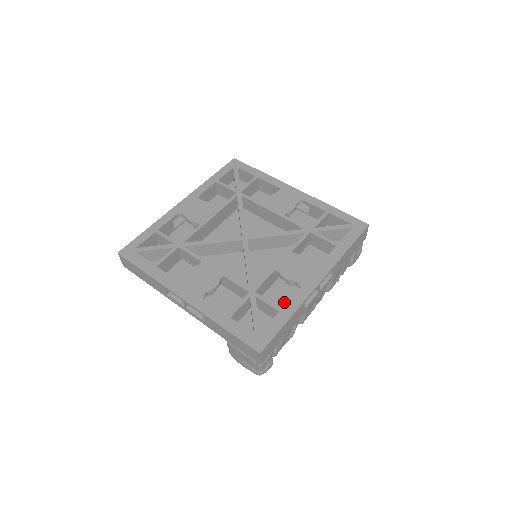
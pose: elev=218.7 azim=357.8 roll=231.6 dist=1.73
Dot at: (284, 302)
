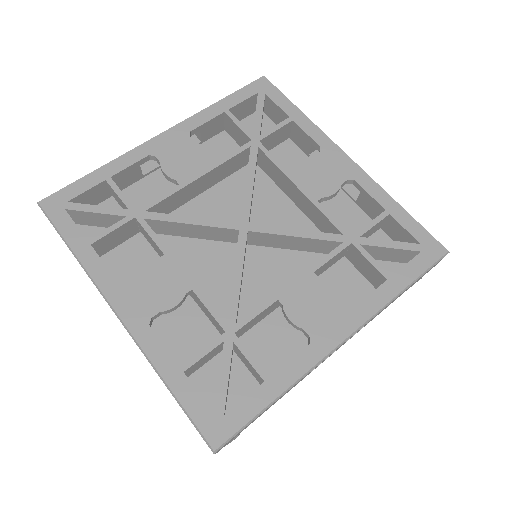
Dot at: (279, 352)
